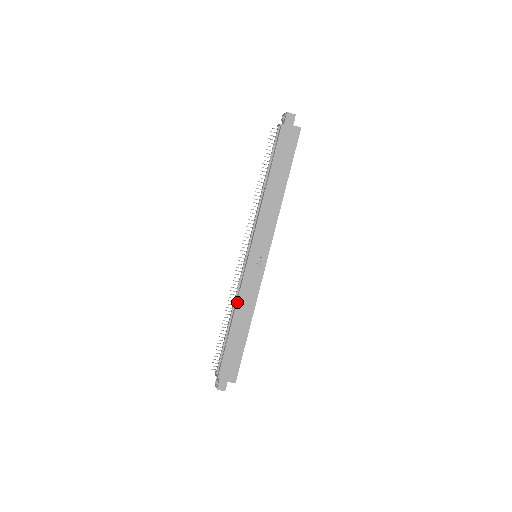
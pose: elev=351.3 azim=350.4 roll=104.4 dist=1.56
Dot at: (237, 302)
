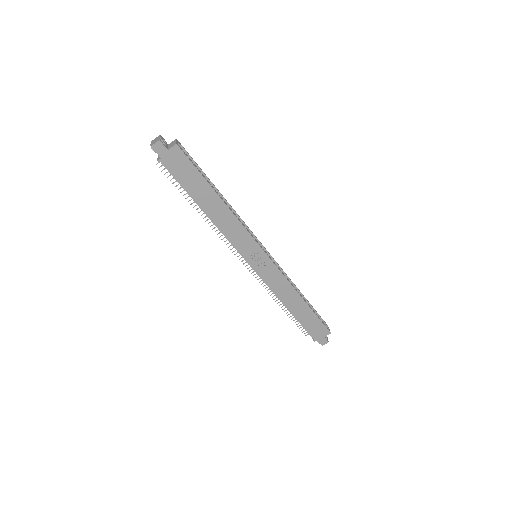
Dot at: (277, 296)
